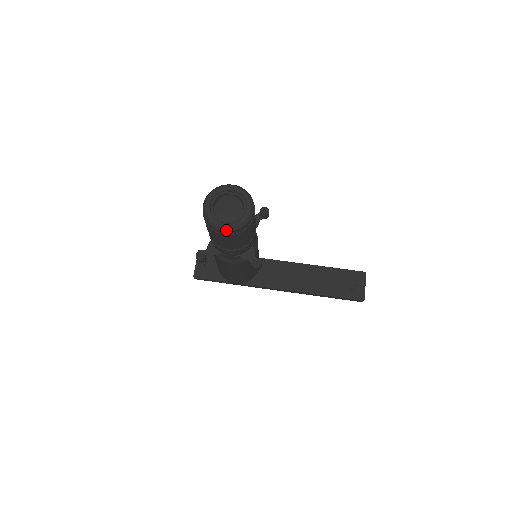
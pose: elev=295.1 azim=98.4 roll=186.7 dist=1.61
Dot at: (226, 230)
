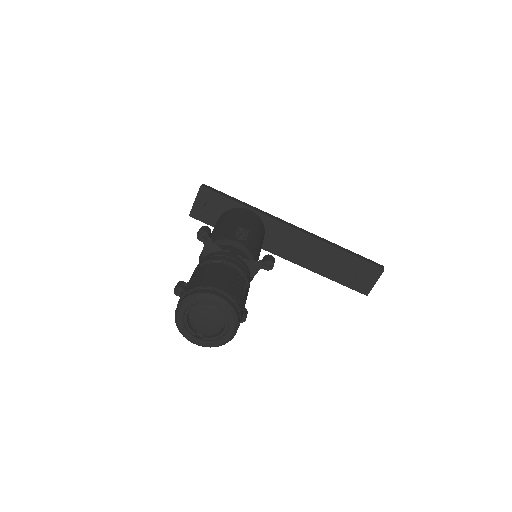
Dot at: (198, 345)
